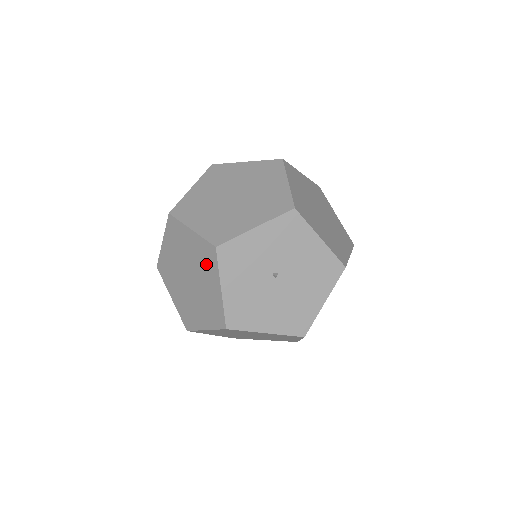
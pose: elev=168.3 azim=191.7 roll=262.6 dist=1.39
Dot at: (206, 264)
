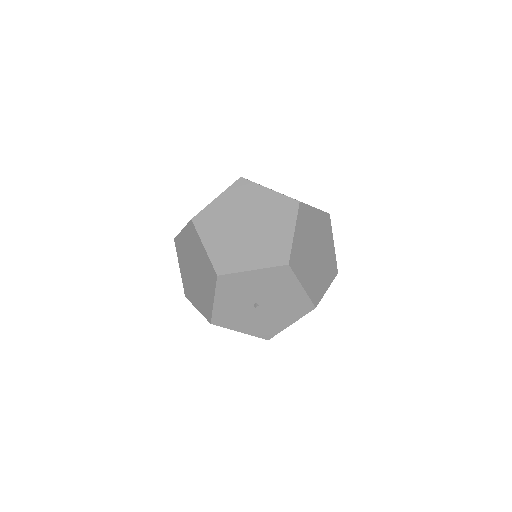
Dot at: occluded
